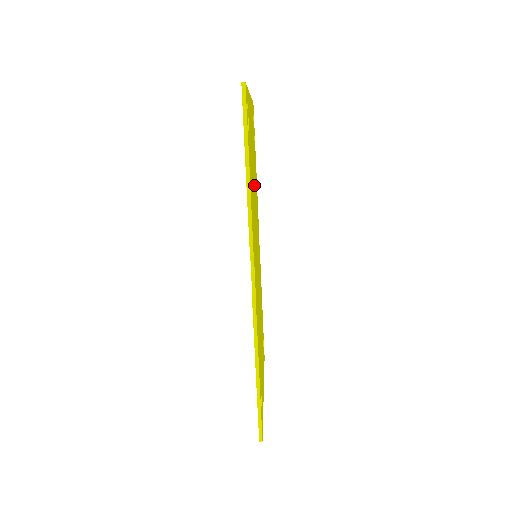
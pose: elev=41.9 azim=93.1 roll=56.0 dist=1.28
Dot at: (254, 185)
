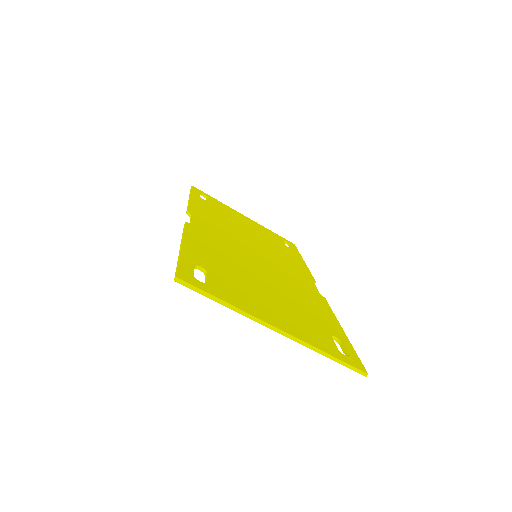
Dot at: (254, 236)
